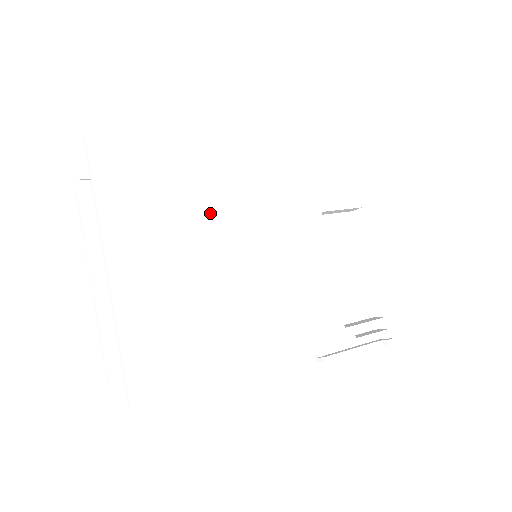
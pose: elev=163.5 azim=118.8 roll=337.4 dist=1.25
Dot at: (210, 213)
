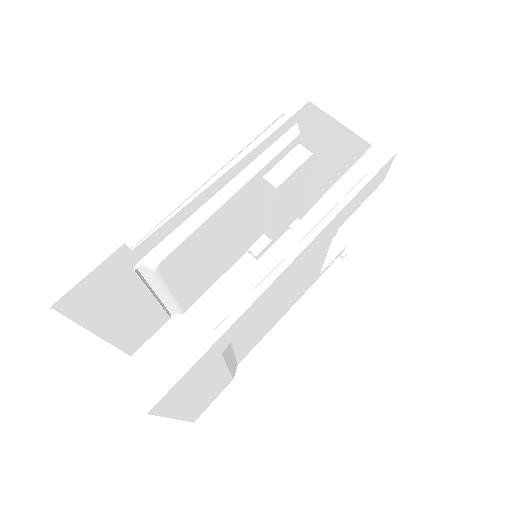
Dot at: occluded
